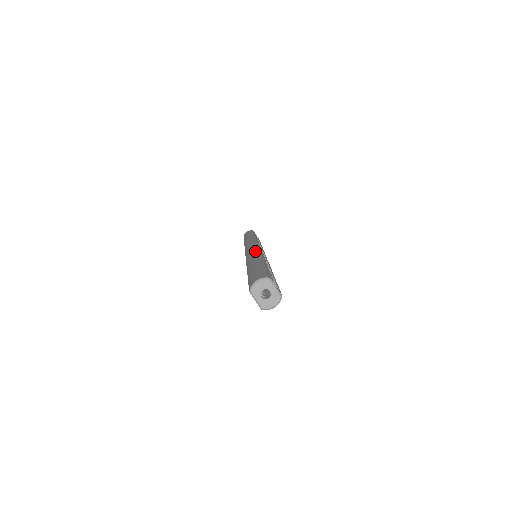
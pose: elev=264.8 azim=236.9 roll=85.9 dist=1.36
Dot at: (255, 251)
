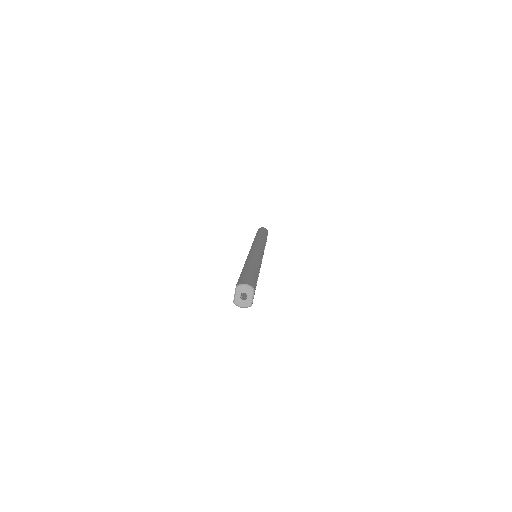
Dot at: (259, 255)
